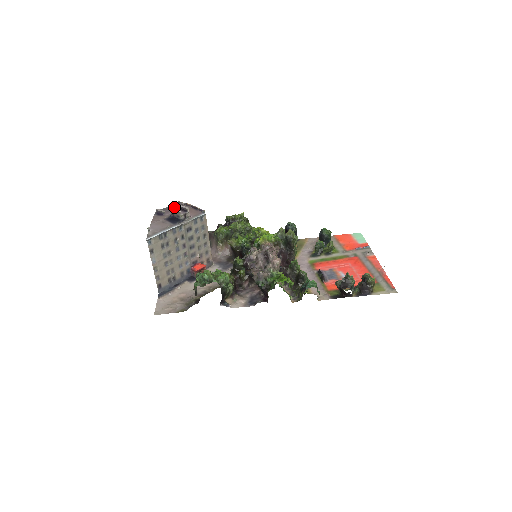
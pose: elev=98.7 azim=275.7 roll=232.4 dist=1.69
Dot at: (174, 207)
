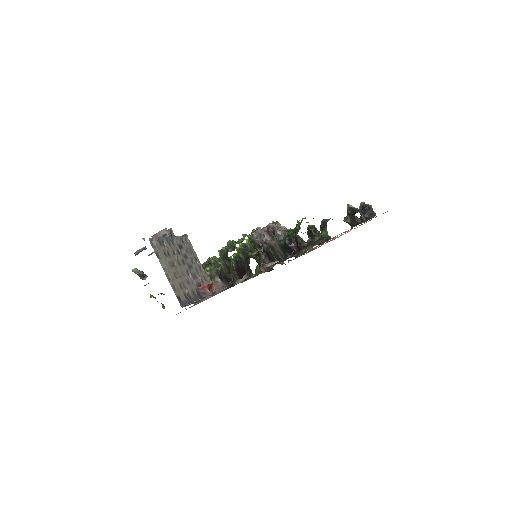
Dot at: occluded
